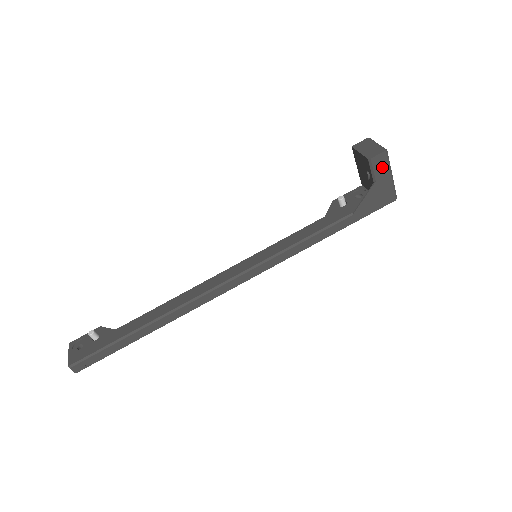
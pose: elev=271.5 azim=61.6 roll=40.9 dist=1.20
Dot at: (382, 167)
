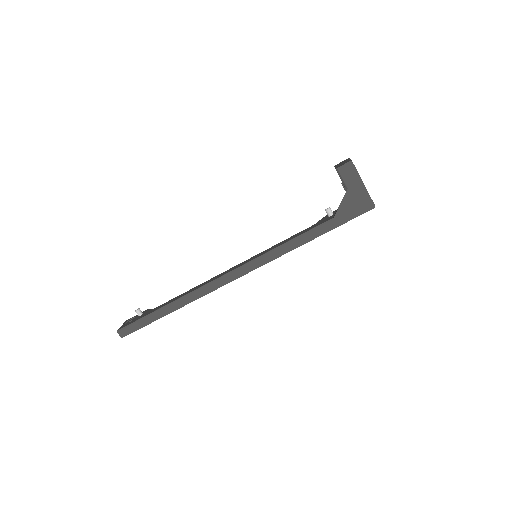
Dot at: (351, 176)
